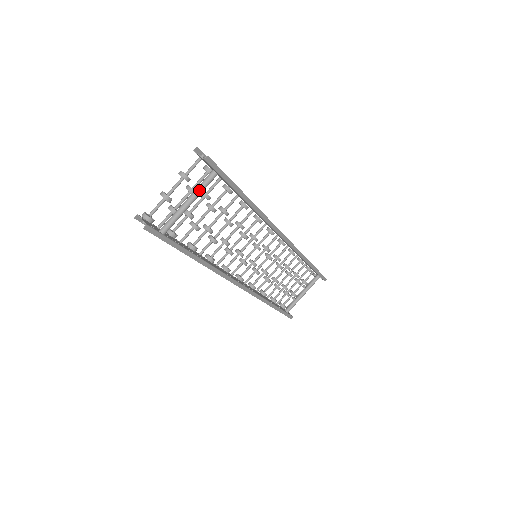
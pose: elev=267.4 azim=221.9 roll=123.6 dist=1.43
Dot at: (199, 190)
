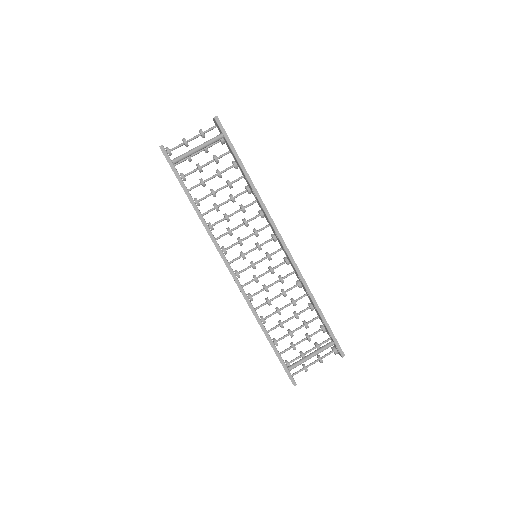
Dot at: (207, 142)
